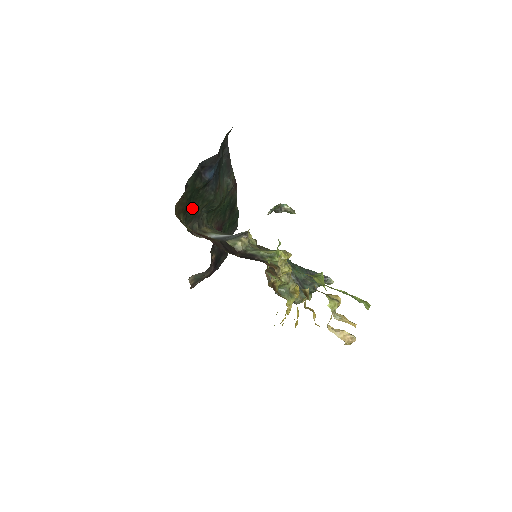
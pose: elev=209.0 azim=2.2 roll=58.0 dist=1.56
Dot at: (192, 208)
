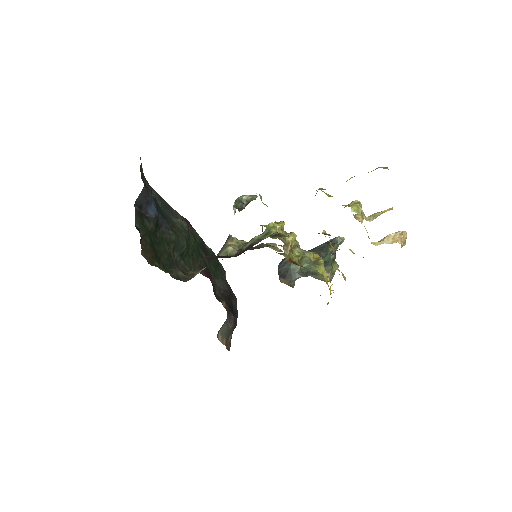
Dot at: (162, 255)
